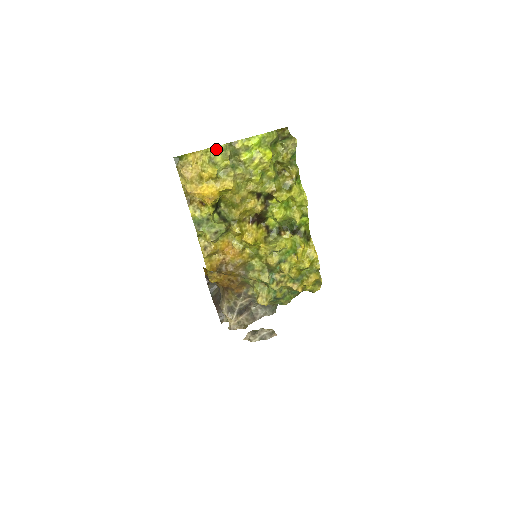
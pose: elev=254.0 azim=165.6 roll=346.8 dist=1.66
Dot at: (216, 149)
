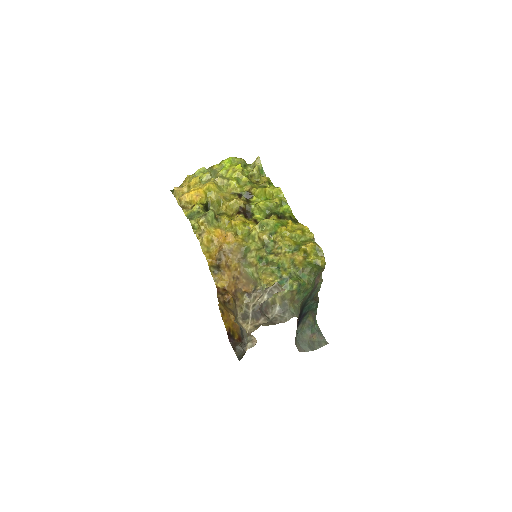
Dot at: (198, 170)
